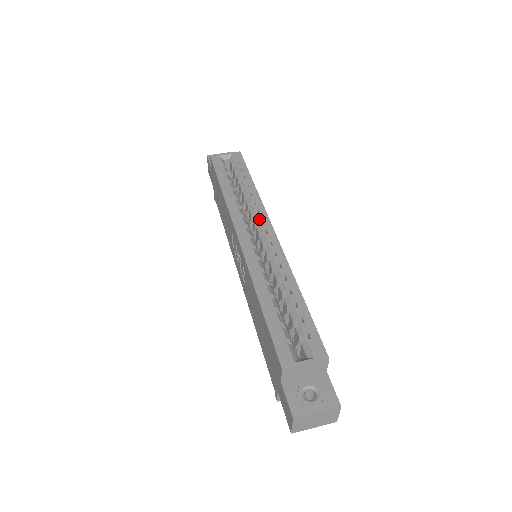
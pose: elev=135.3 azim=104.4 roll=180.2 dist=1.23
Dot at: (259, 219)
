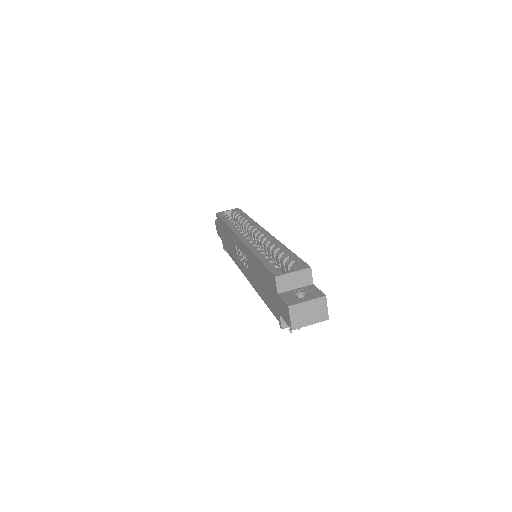
Dot at: (254, 228)
